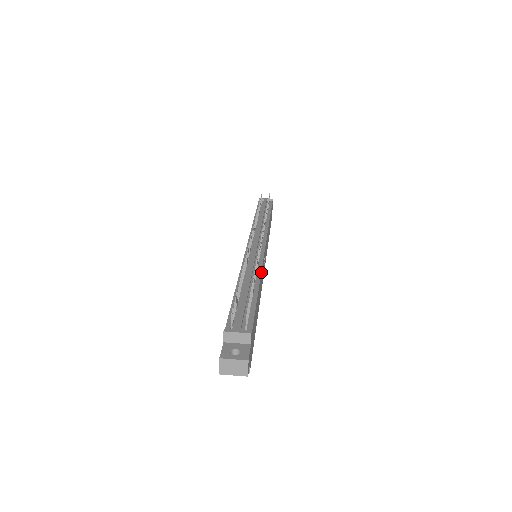
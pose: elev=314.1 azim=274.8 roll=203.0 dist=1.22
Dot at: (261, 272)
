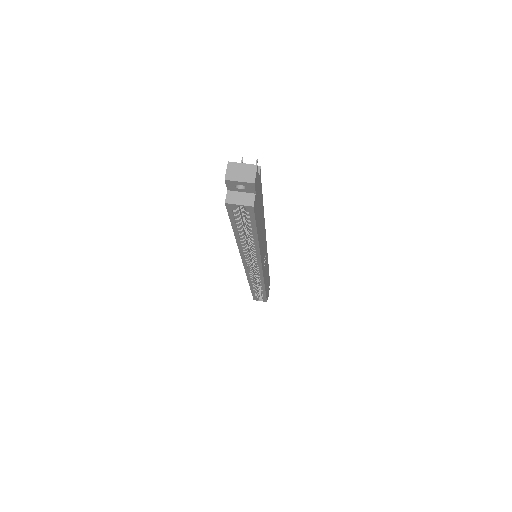
Dot at: (264, 225)
